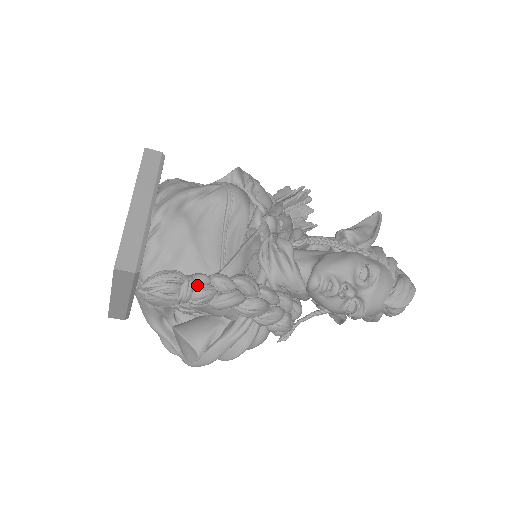
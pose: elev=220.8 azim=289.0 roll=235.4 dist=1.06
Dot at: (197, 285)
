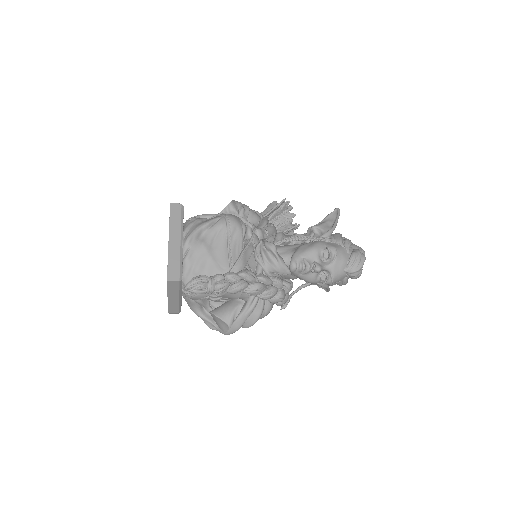
Dot at: (217, 281)
